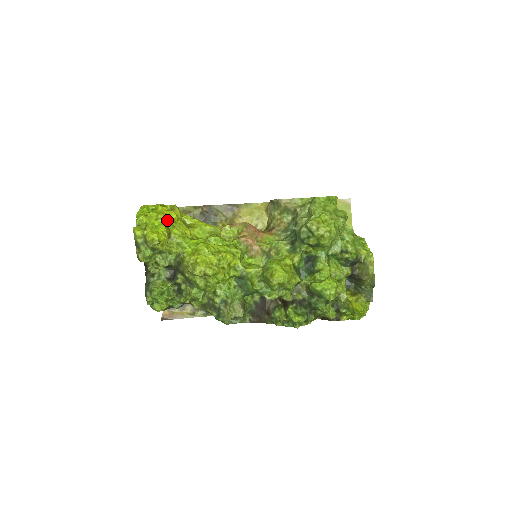
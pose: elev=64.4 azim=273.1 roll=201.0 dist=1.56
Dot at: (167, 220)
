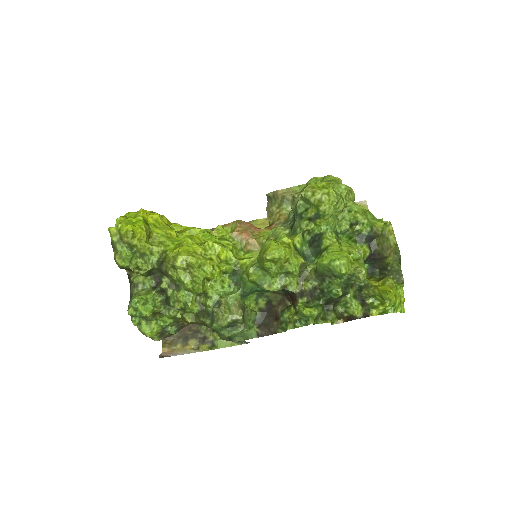
Dot at: (148, 219)
